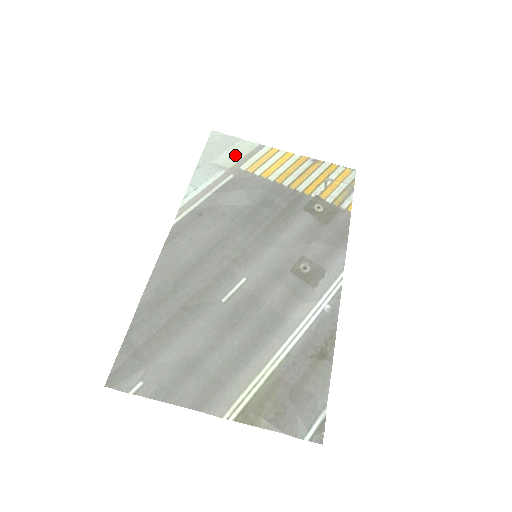
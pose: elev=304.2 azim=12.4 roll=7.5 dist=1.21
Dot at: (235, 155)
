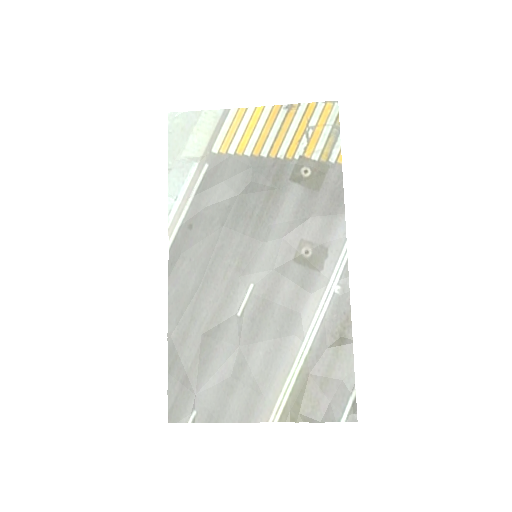
Dot at: (202, 137)
